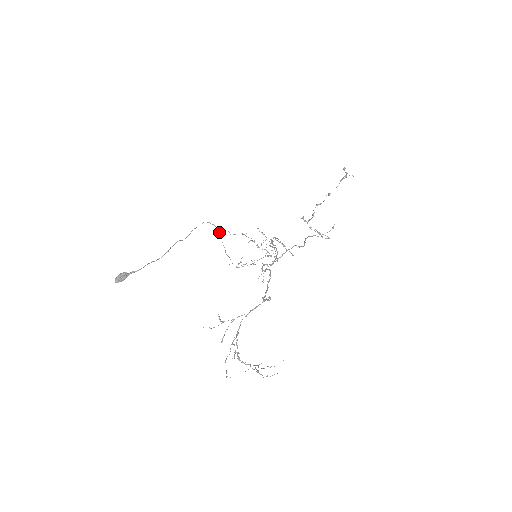
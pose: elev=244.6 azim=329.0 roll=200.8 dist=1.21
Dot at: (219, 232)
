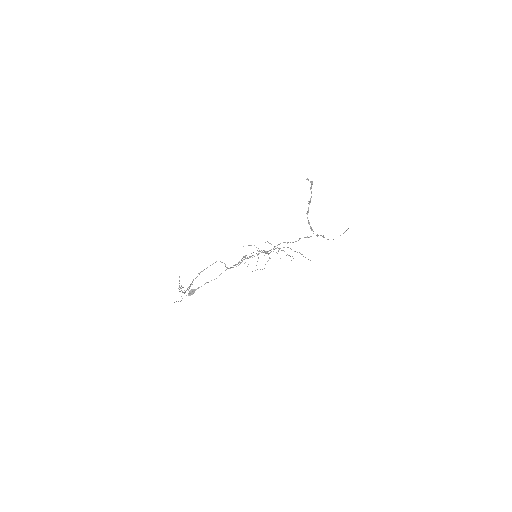
Dot at: (258, 257)
